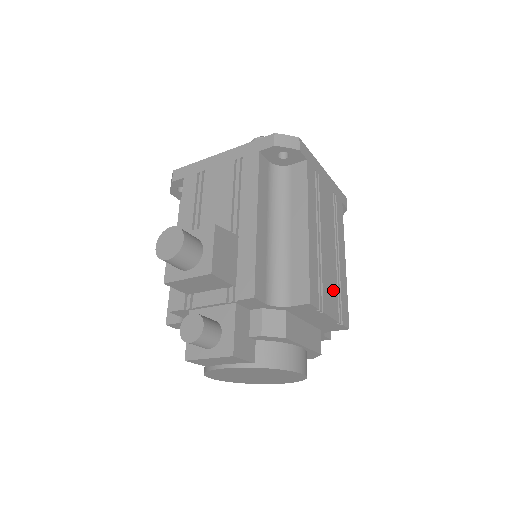
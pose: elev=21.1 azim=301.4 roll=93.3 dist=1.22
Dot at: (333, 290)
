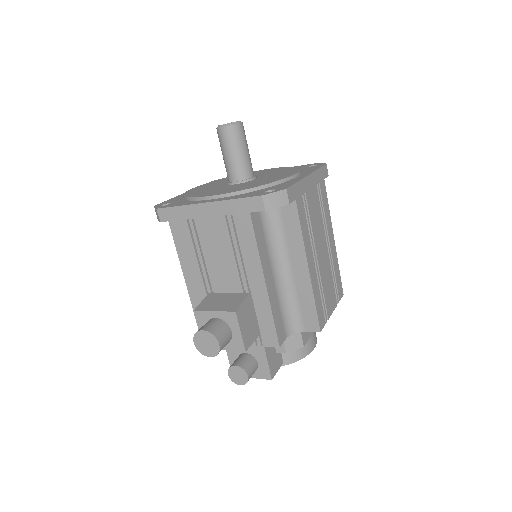
Dot at: (331, 286)
